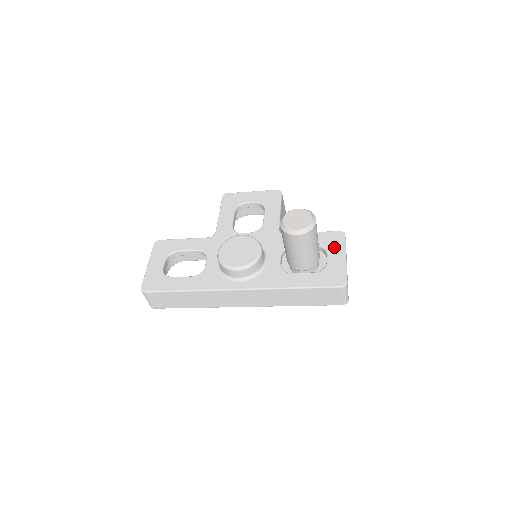
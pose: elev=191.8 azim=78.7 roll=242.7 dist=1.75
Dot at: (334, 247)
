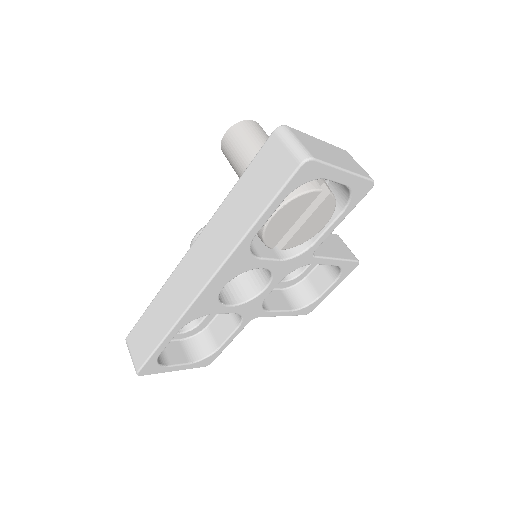
Dot at: occluded
